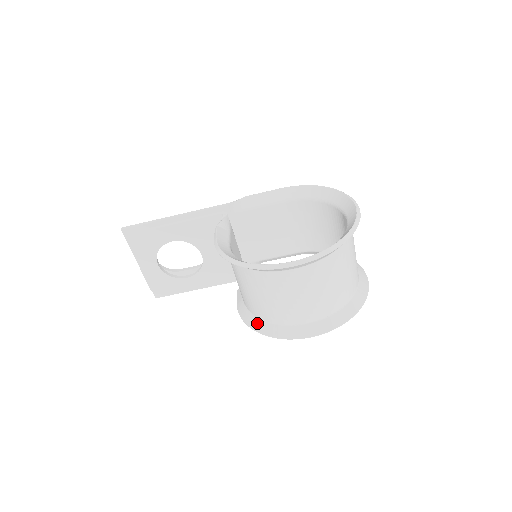
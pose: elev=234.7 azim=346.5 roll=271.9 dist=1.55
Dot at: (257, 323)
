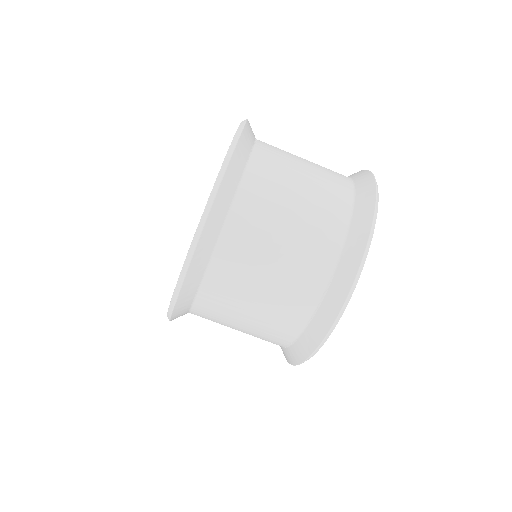
Dot at: occluded
